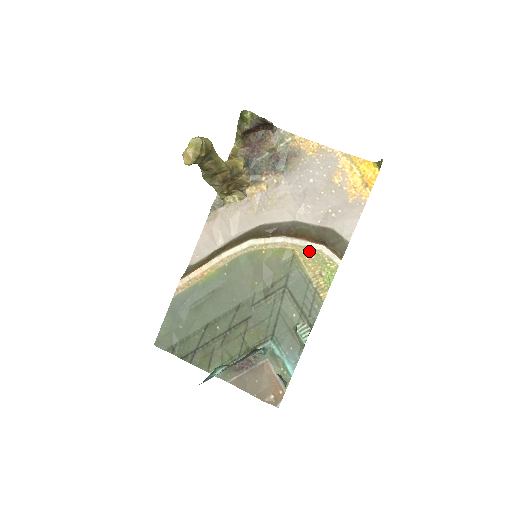
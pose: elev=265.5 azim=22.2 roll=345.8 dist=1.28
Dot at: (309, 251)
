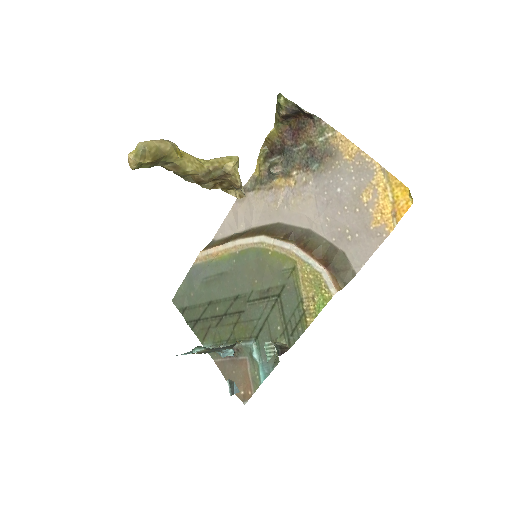
Dot at: (309, 269)
